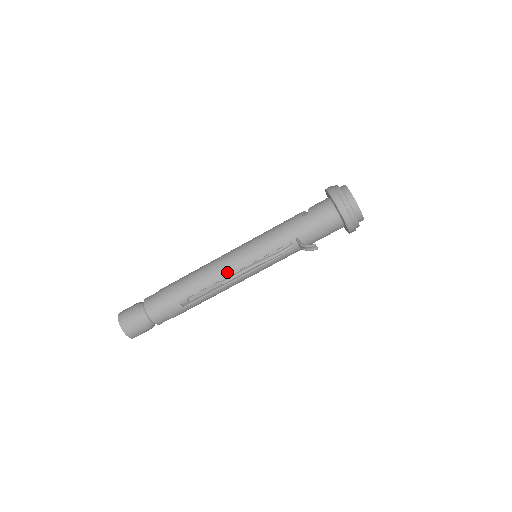
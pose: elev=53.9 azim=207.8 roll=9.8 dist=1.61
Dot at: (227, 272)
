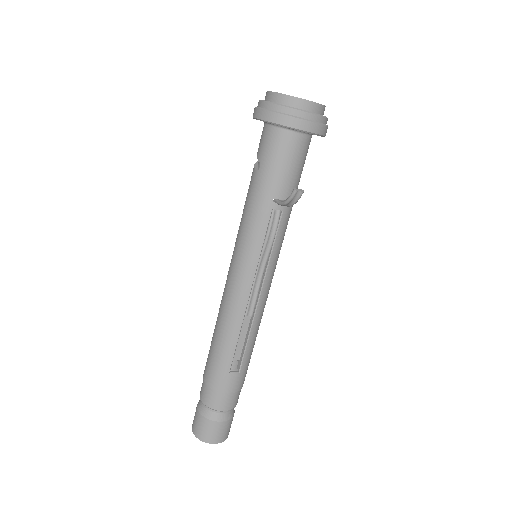
Dot at: (242, 302)
